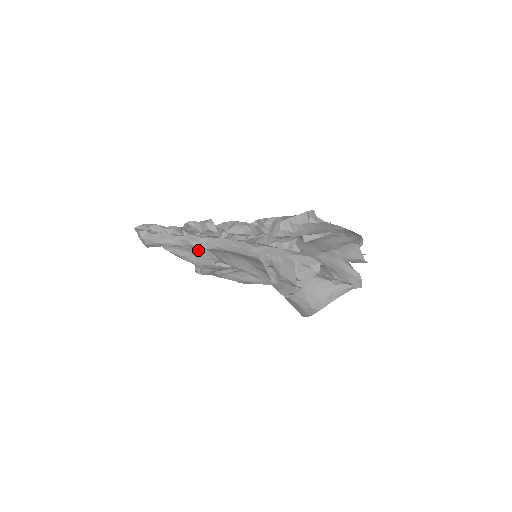
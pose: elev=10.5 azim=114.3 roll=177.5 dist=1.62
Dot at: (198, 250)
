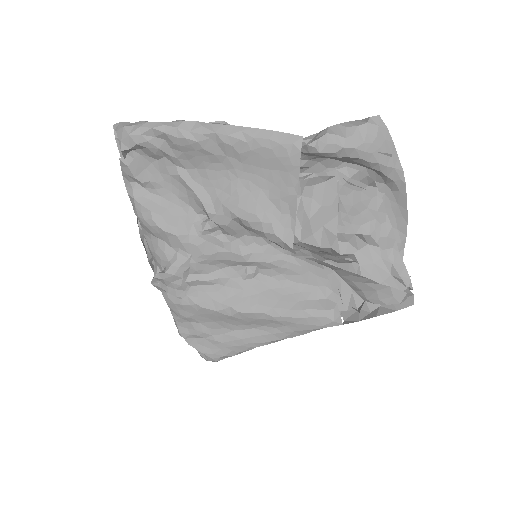
Dot at: (191, 185)
